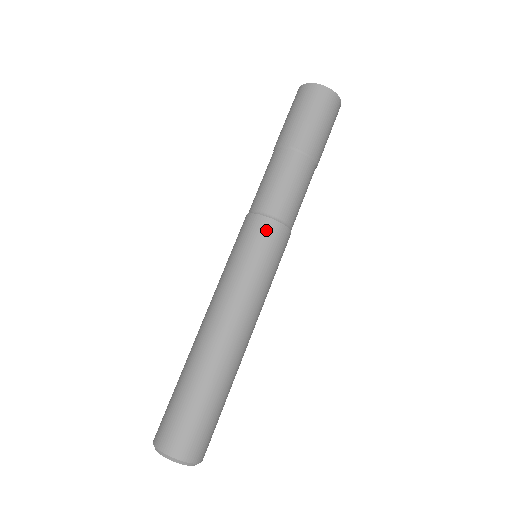
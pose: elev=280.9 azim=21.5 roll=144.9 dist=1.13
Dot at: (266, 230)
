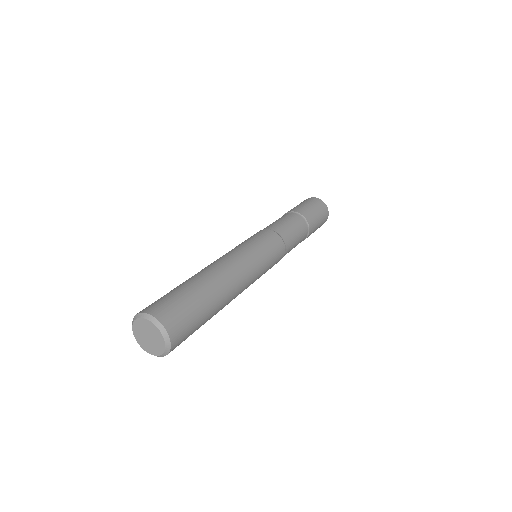
Dot at: (276, 240)
